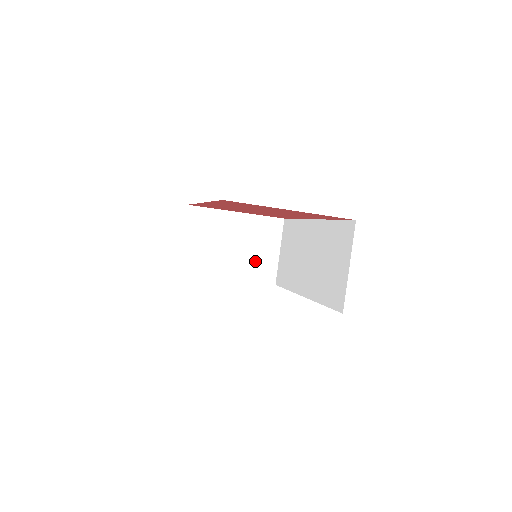
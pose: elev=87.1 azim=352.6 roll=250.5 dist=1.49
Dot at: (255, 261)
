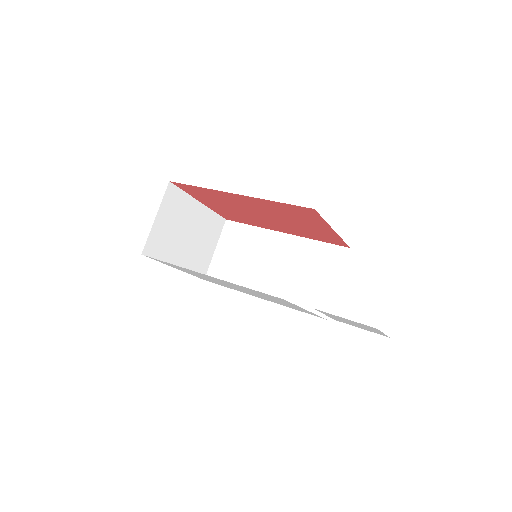
Dot at: (198, 254)
